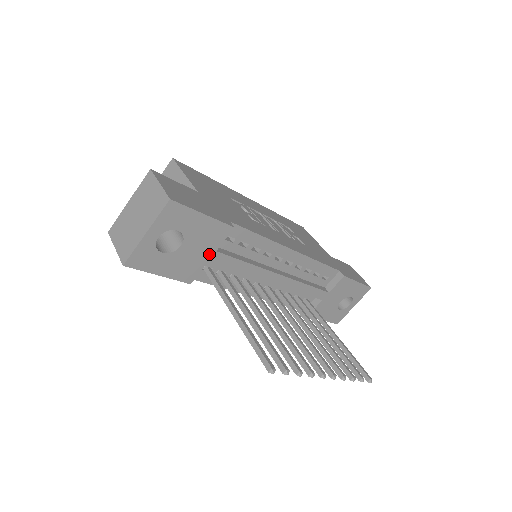
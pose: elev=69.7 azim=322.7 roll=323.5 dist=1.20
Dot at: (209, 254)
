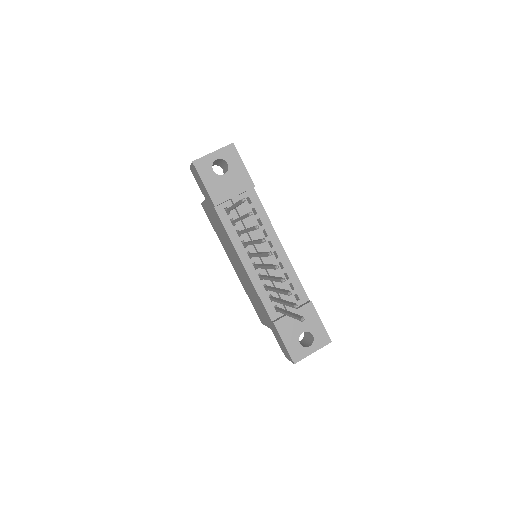
Dot at: (234, 193)
